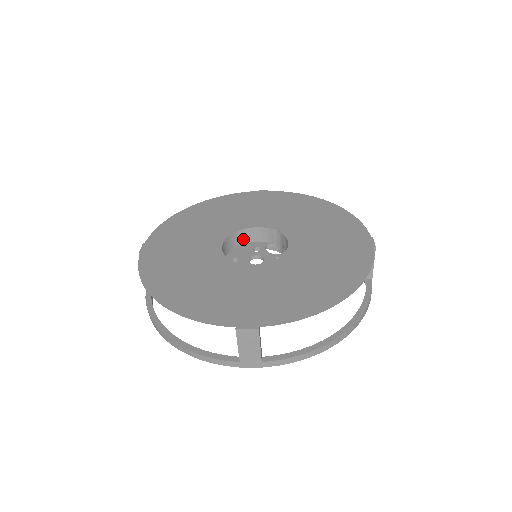
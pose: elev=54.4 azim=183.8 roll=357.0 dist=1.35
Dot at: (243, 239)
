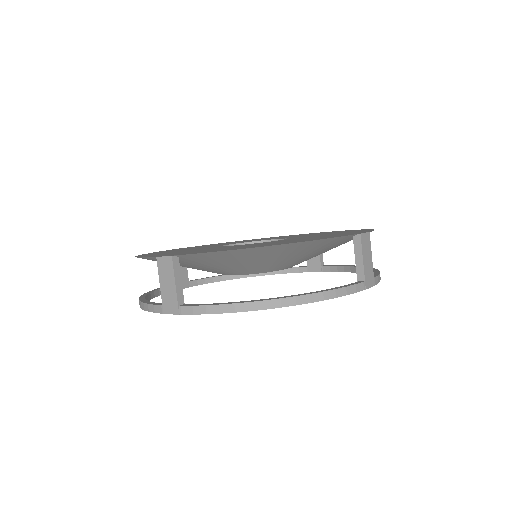
Dot at: occluded
